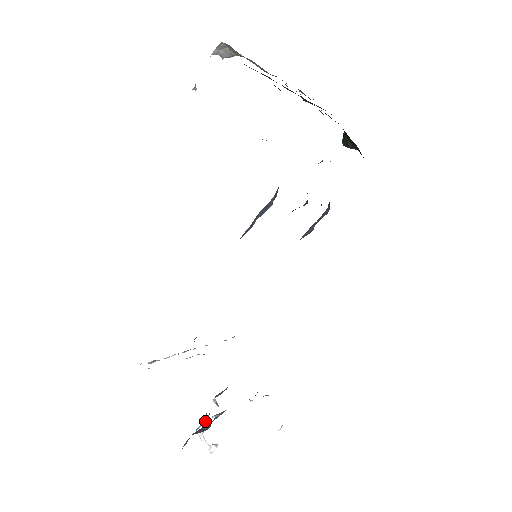
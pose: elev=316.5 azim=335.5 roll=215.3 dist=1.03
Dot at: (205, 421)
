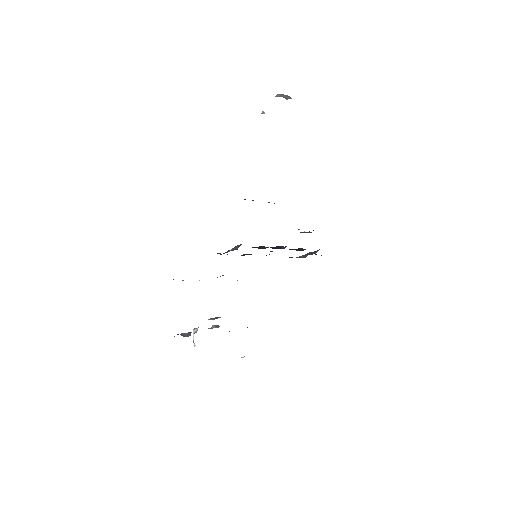
Dot at: (197, 329)
